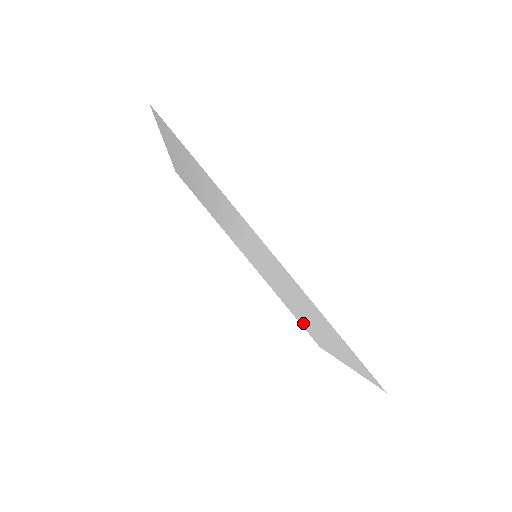
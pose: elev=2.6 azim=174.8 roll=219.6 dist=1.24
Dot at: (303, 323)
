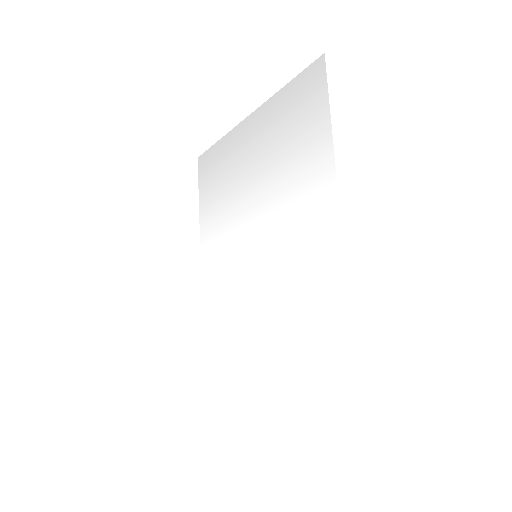
Dot at: (220, 365)
